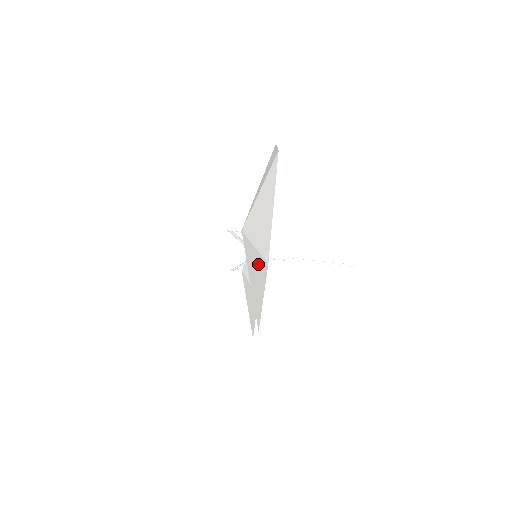
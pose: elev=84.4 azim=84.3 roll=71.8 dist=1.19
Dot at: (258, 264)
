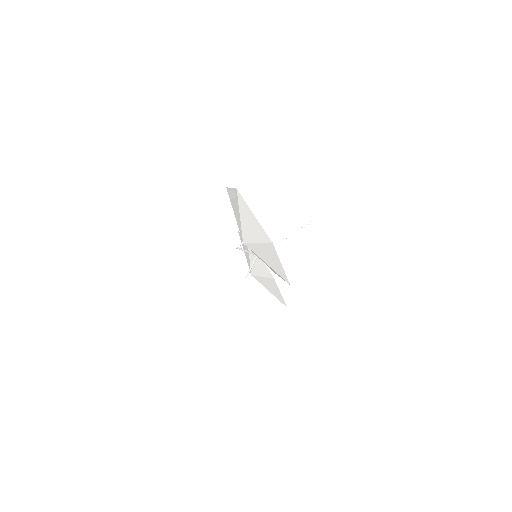
Dot at: (266, 249)
